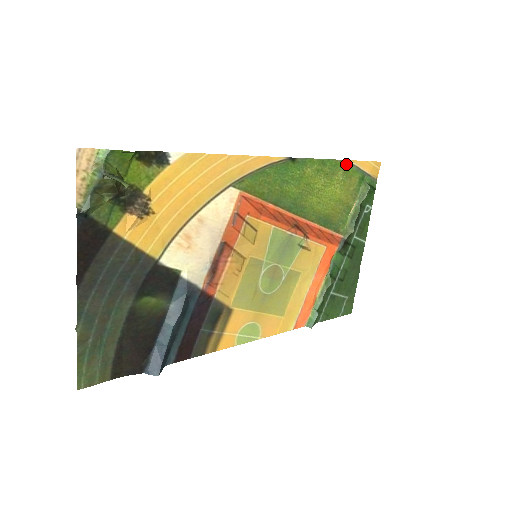
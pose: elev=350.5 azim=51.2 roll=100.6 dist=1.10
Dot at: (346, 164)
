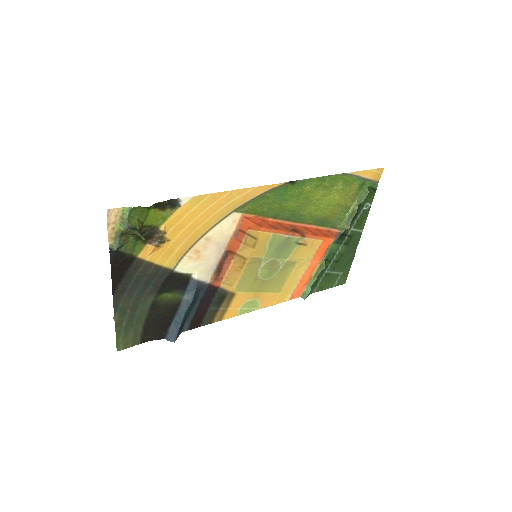
Dot at: (346, 176)
